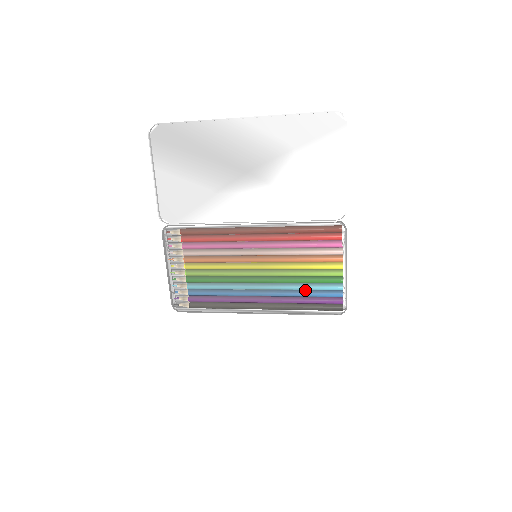
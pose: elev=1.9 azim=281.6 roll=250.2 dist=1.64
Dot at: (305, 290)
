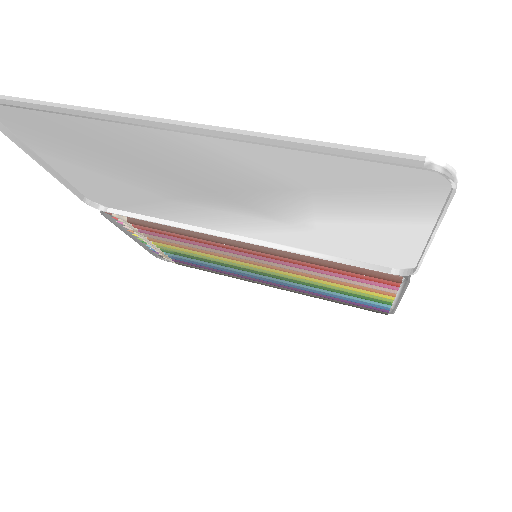
Dot at: occluded
